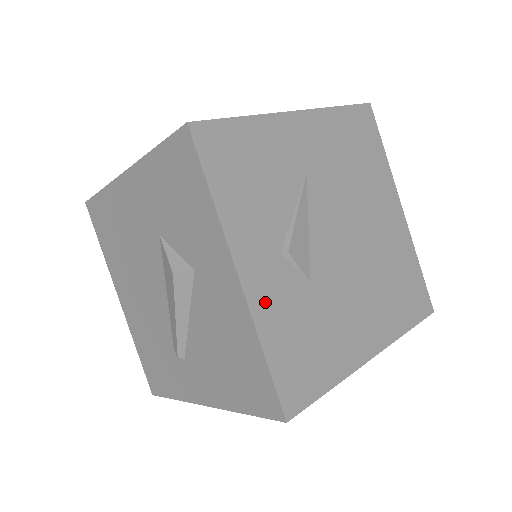
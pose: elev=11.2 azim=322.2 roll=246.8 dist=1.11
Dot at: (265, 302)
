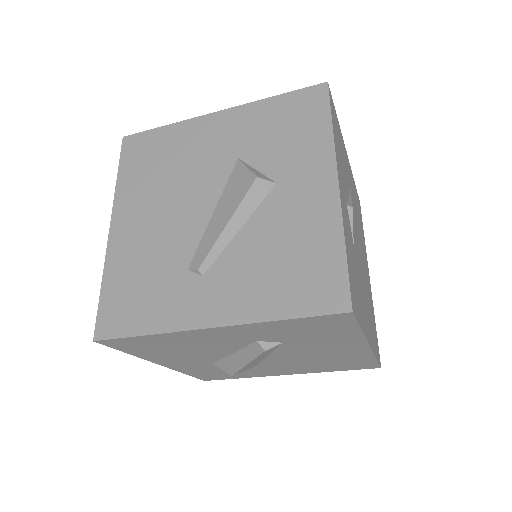
Dot at: (345, 218)
